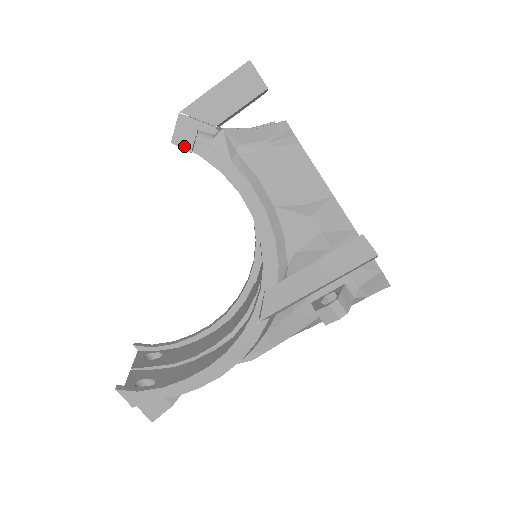
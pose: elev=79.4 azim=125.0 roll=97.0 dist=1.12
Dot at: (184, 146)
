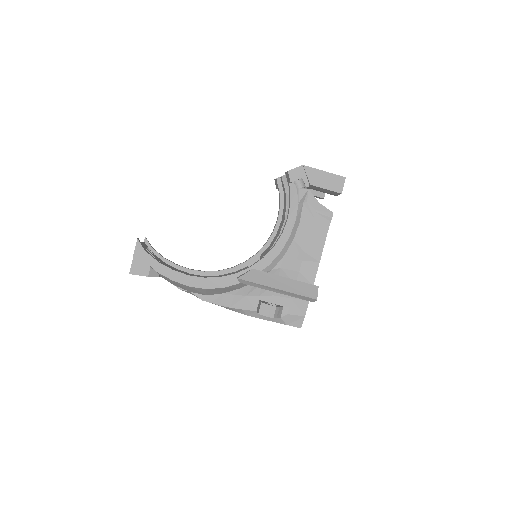
Dot at: (291, 177)
